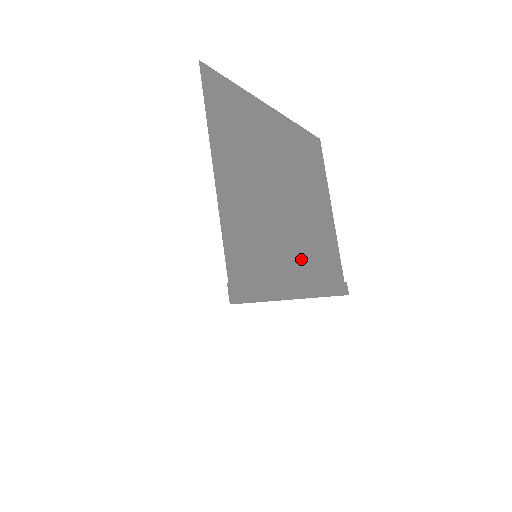
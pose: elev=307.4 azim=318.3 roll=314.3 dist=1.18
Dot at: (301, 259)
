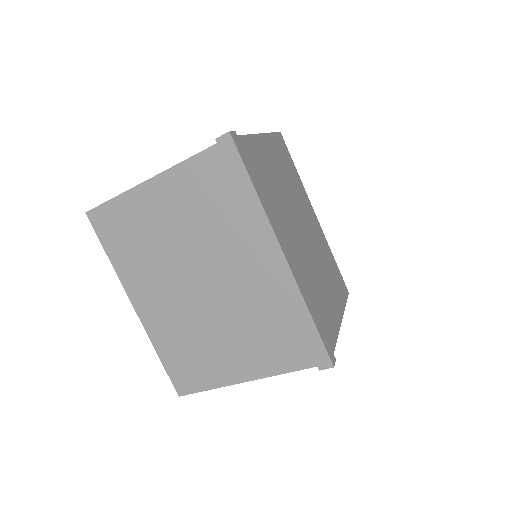
Dot at: (295, 254)
